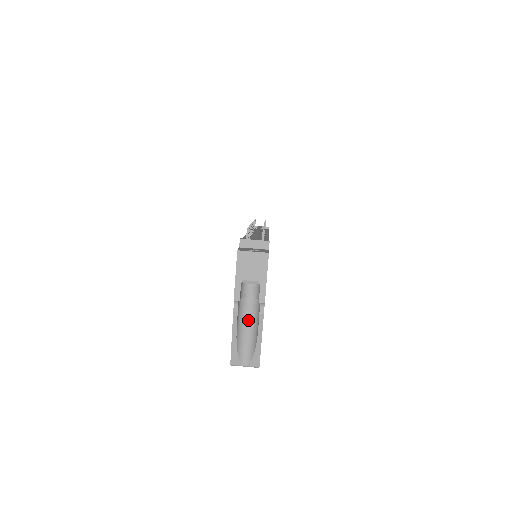
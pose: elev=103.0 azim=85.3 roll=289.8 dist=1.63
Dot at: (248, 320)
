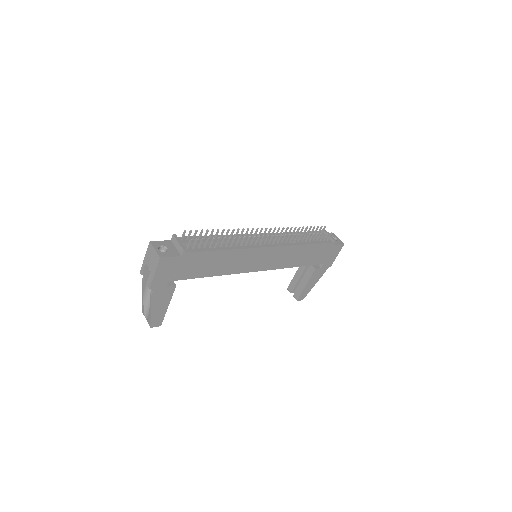
Dot at: occluded
